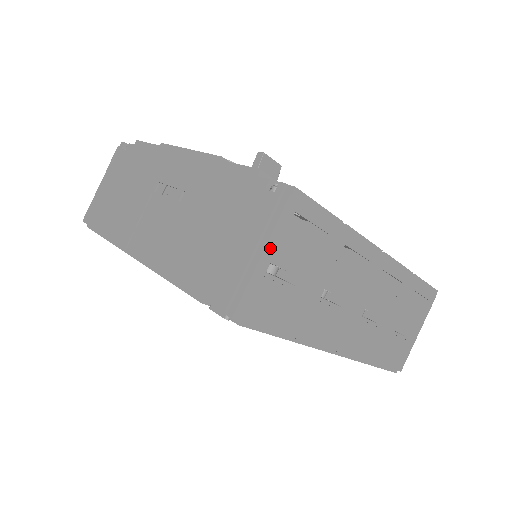
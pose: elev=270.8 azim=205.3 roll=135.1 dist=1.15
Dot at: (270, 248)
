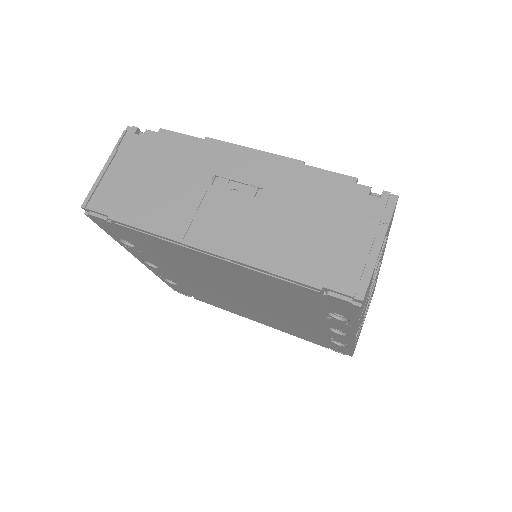
Dot at: occluded
